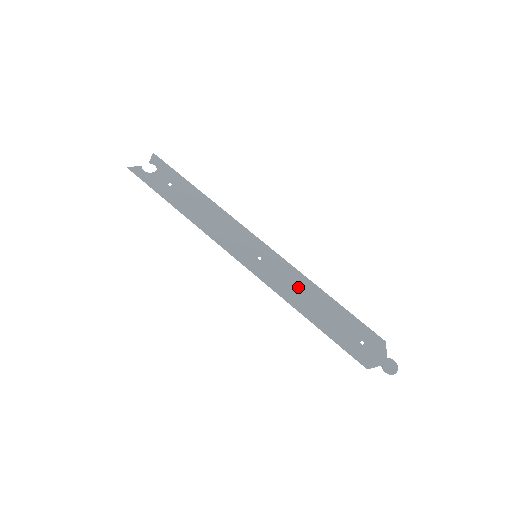
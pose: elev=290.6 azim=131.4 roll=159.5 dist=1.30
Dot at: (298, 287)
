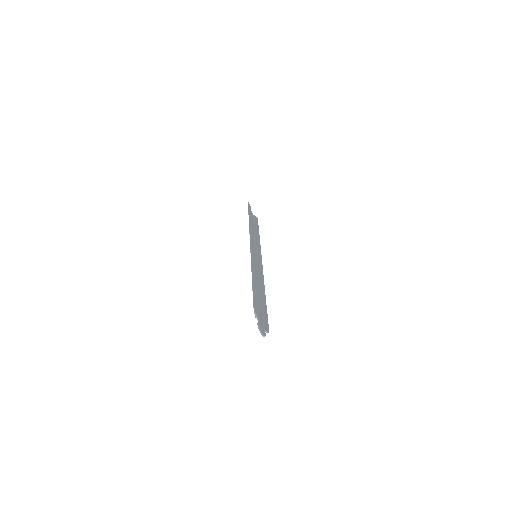
Dot at: (259, 277)
